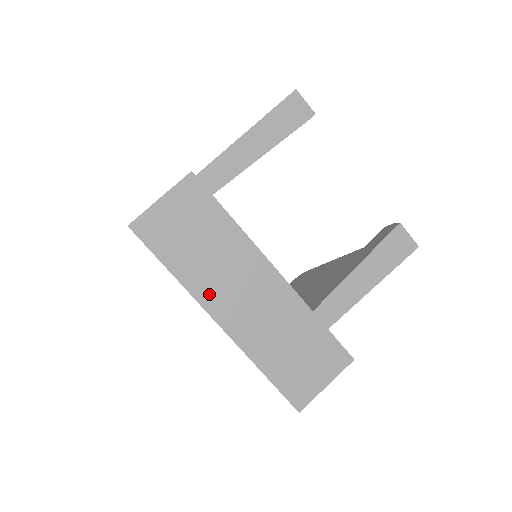
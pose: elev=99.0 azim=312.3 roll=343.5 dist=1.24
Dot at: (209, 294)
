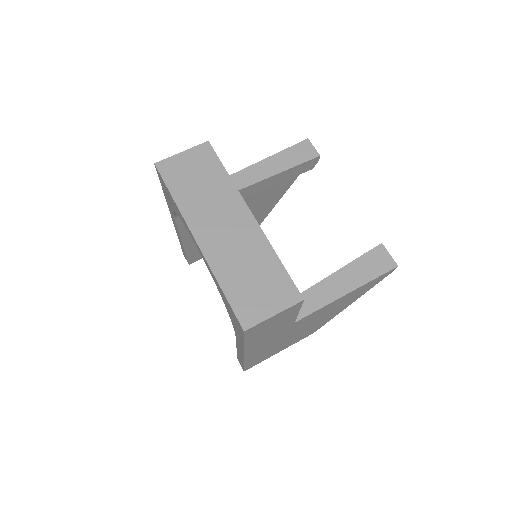
Dot at: (196, 219)
